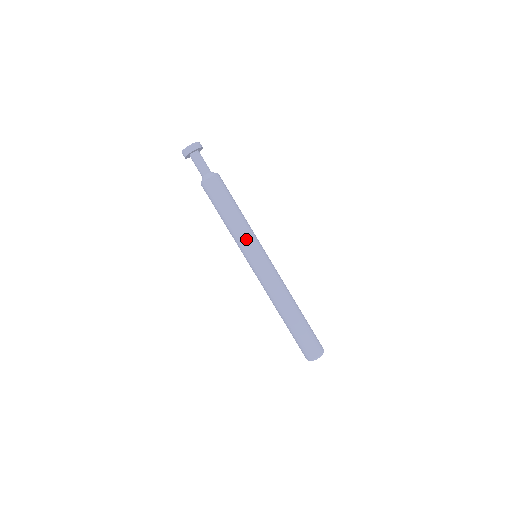
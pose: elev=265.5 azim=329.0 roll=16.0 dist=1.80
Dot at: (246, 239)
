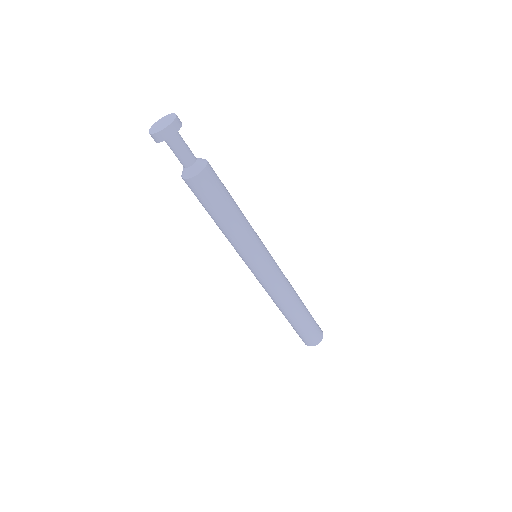
Dot at: (254, 240)
